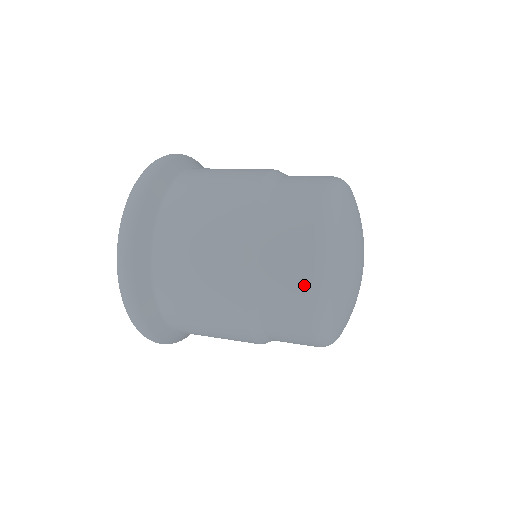
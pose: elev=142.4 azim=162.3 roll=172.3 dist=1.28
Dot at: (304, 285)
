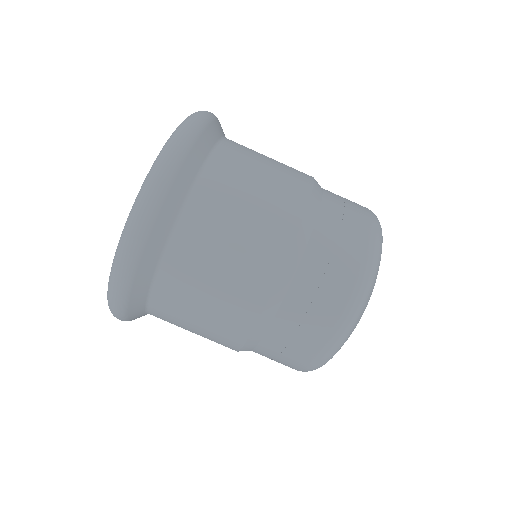
Dot at: (355, 266)
